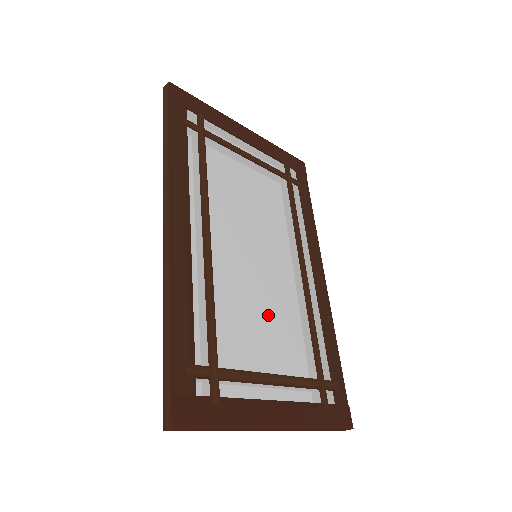
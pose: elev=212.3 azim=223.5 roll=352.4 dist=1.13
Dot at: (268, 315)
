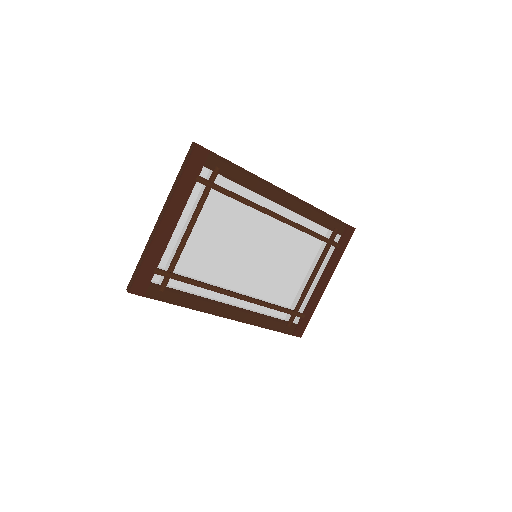
Dot at: (288, 266)
